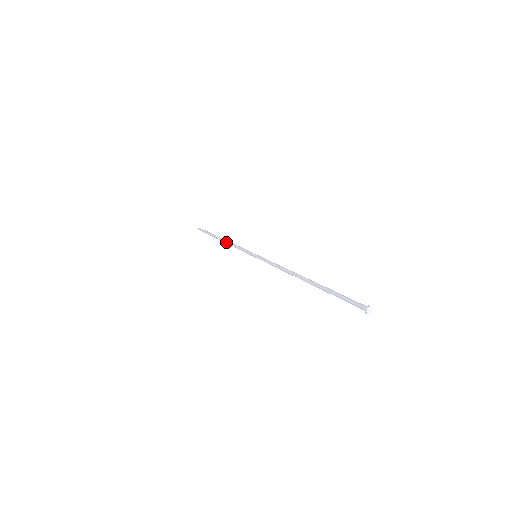
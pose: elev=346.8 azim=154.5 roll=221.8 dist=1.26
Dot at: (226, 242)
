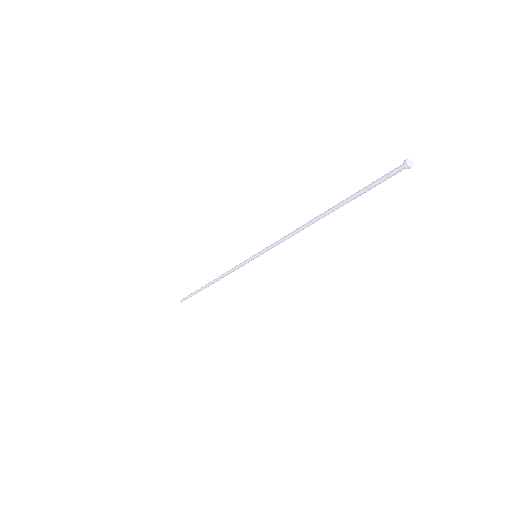
Dot at: (217, 279)
